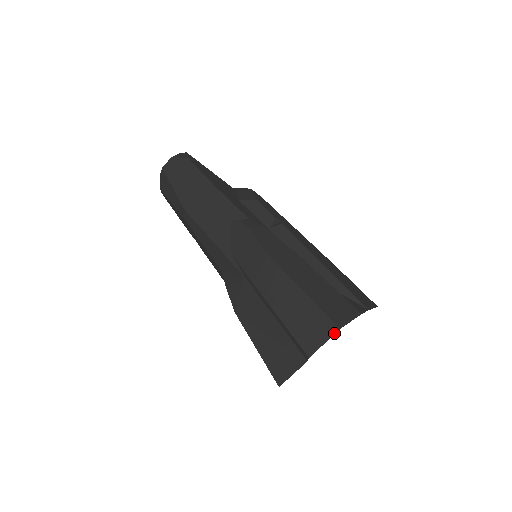
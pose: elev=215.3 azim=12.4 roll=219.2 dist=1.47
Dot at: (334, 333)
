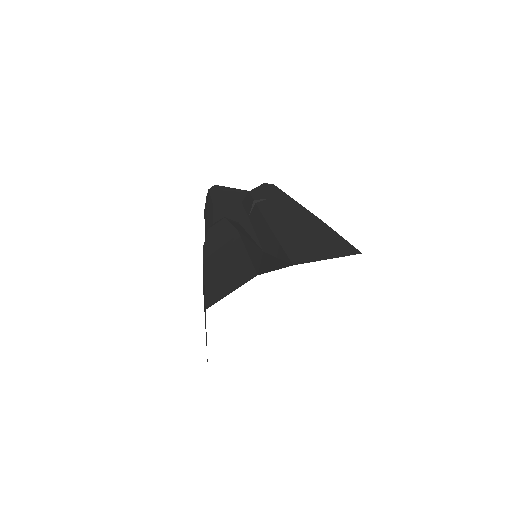
Dot at: occluded
